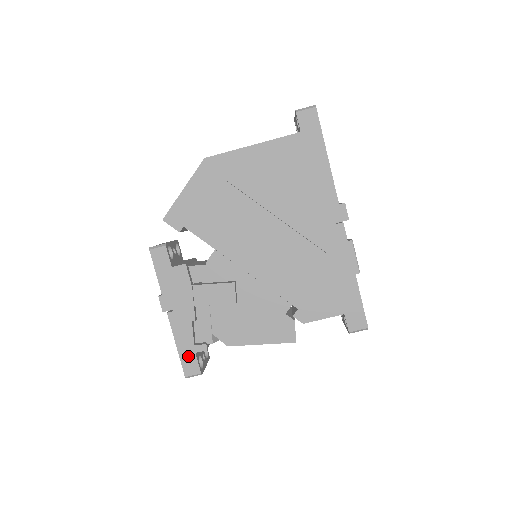
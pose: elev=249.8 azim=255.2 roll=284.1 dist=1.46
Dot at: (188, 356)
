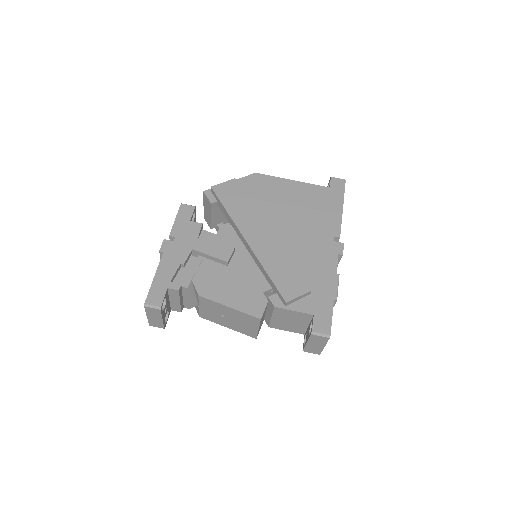
Dot at: (159, 288)
